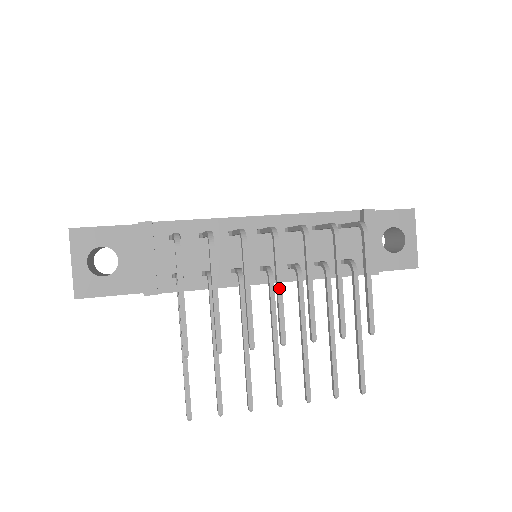
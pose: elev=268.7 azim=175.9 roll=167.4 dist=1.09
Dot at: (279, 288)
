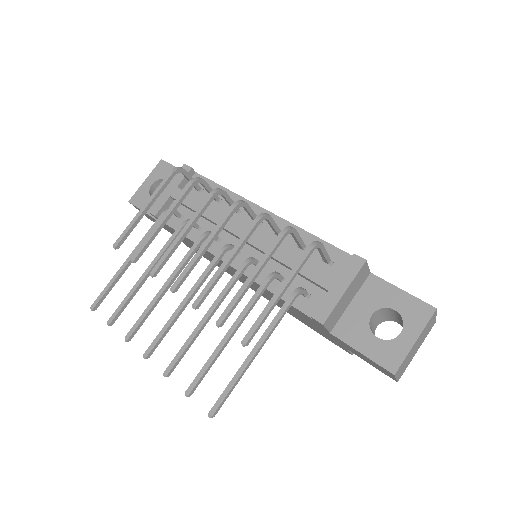
Dot at: (205, 243)
